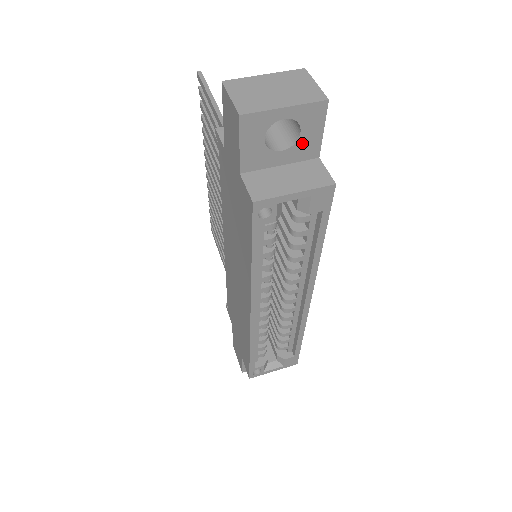
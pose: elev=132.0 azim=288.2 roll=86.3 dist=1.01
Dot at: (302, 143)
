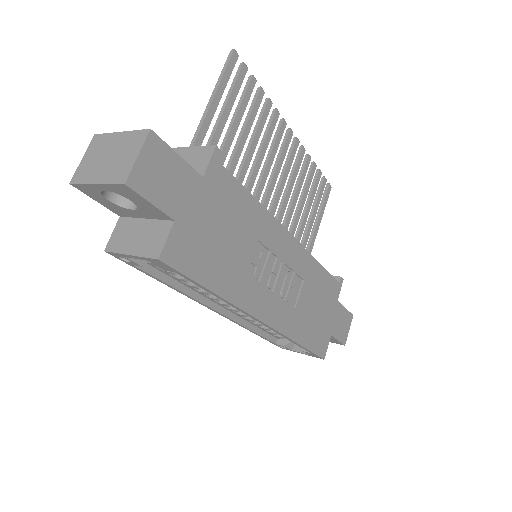
Dot at: (144, 208)
